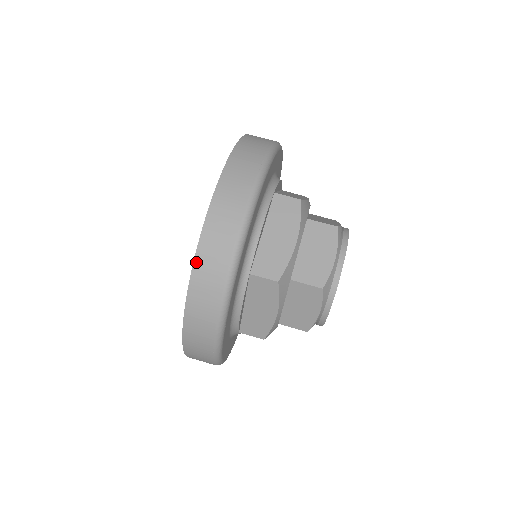
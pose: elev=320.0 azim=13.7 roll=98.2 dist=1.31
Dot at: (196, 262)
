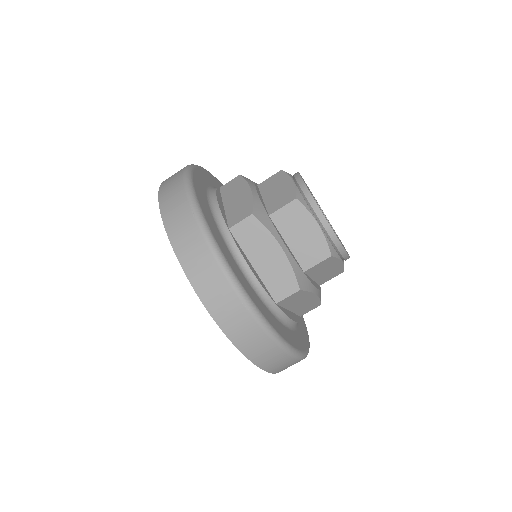
Dot at: (169, 233)
